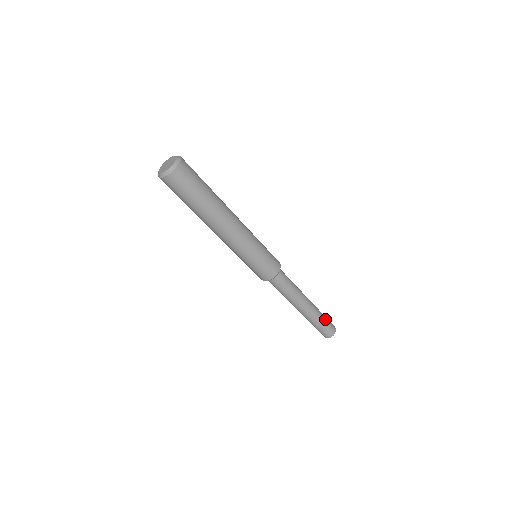
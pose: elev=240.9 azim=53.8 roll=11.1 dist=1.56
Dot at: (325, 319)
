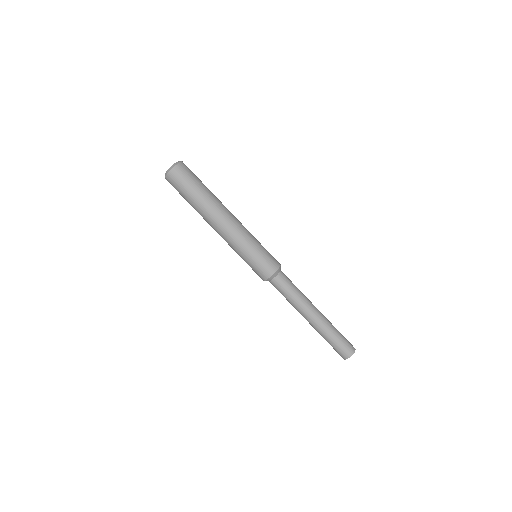
Dot at: (338, 336)
